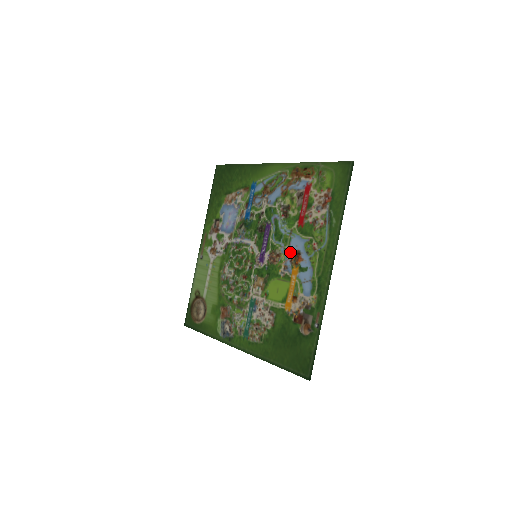
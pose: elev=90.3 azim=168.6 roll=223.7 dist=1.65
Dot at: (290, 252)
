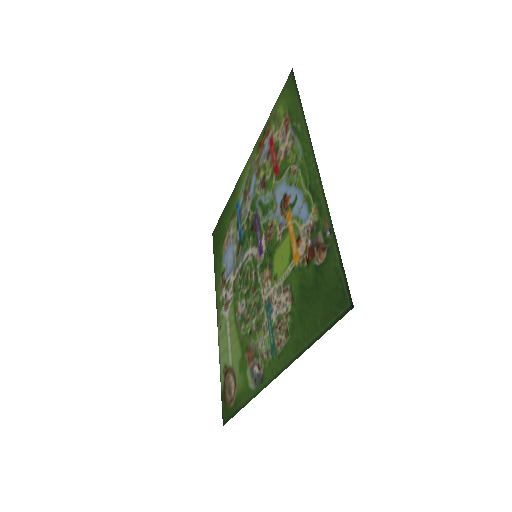
Dot at: (278, 207)
